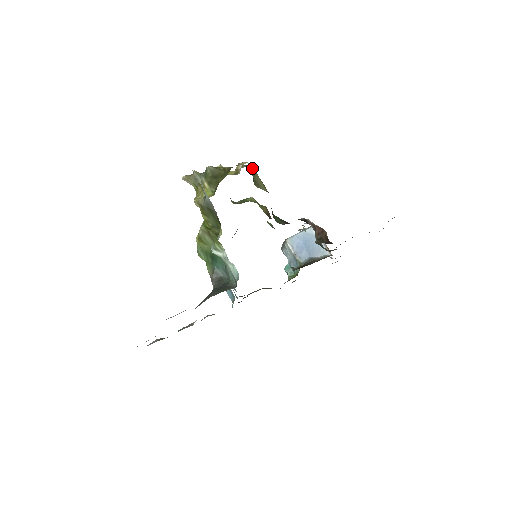
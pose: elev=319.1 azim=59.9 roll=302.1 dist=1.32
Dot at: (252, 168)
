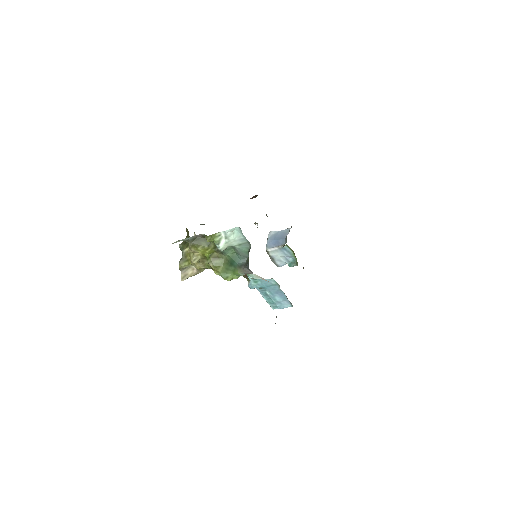
Dot at: occluded
